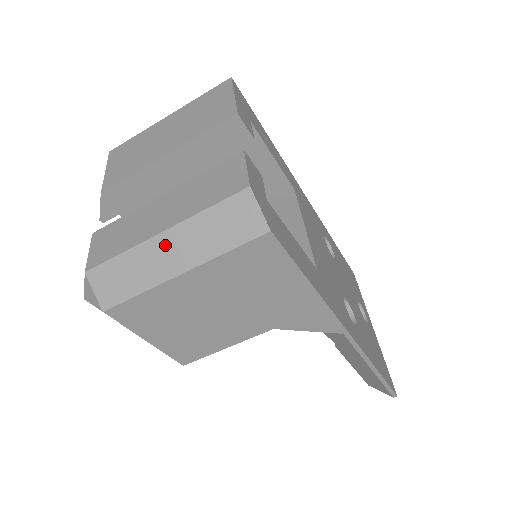
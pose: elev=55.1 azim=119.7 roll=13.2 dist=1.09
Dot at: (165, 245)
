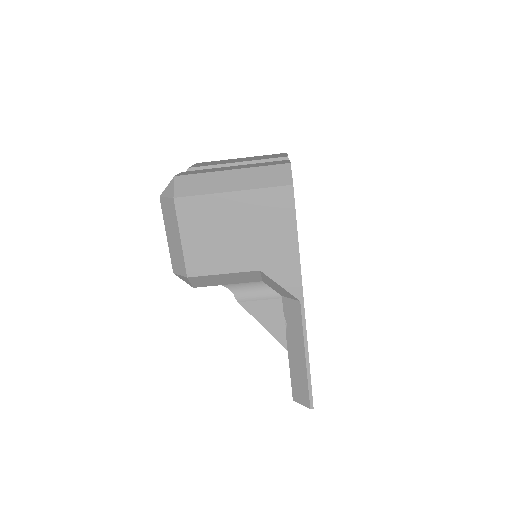
Dot at: (231, 176)
